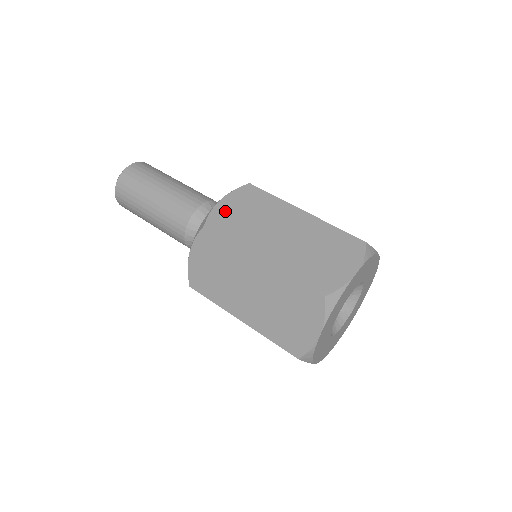
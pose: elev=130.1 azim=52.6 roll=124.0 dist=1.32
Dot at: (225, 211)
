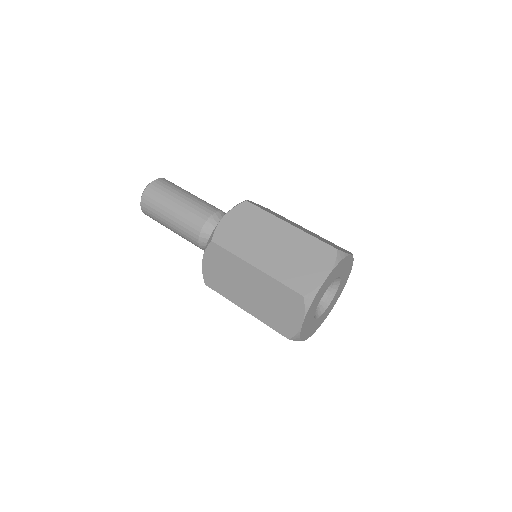
Dot at: (227, 227)
